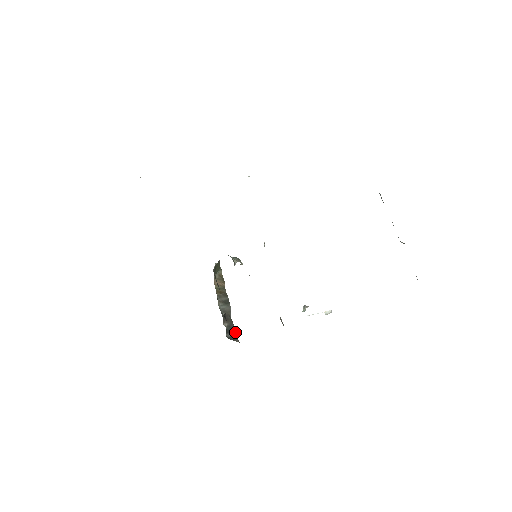
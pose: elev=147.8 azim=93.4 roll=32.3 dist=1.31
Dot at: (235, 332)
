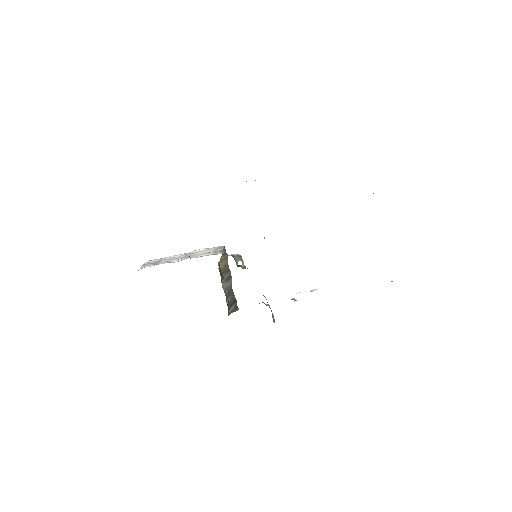
Dot at: (236, 302)
